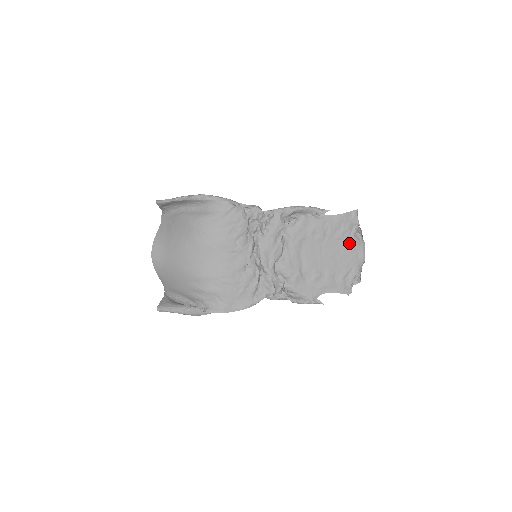
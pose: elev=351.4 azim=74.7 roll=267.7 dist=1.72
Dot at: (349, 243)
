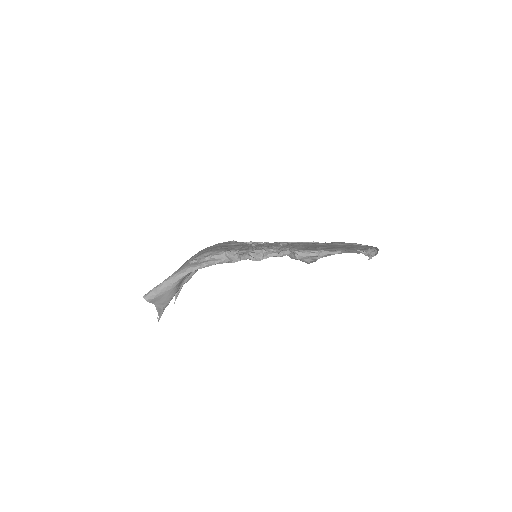
Dot at: occluded
